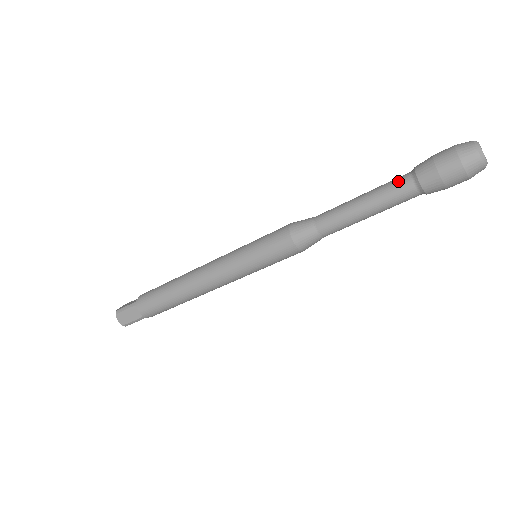
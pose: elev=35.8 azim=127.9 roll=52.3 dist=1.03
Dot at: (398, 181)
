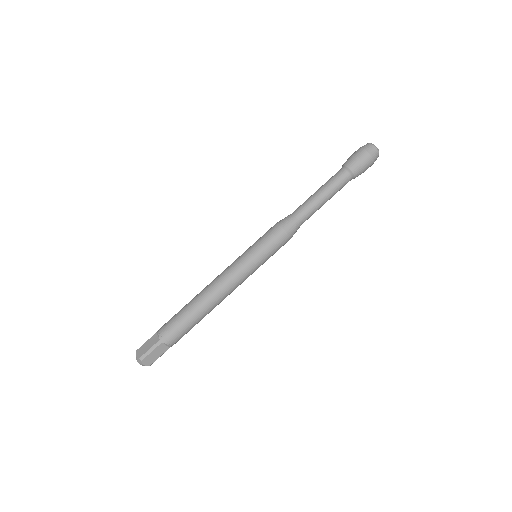
Dot at: (335, 174)
